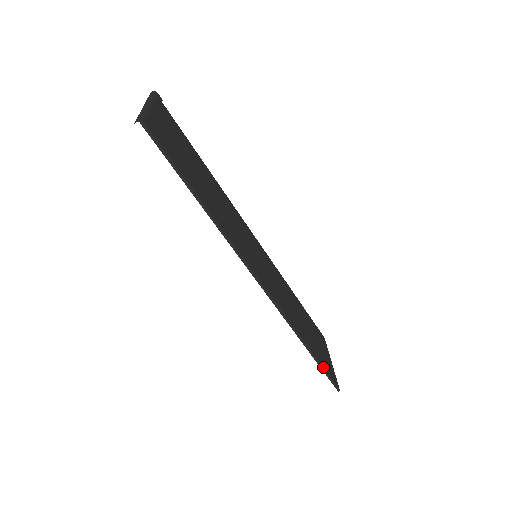
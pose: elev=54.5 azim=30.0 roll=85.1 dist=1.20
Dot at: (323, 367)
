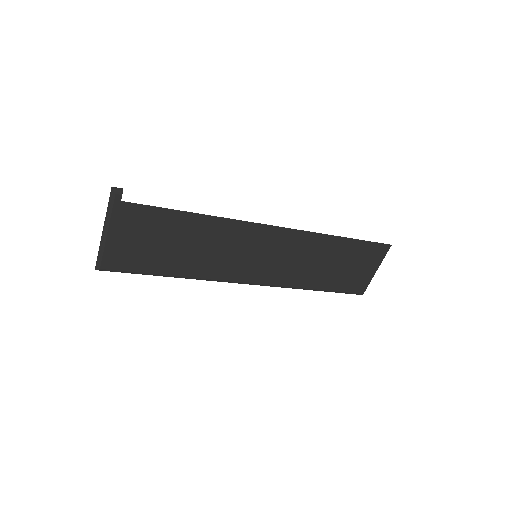
Dot at: (338, 292)
